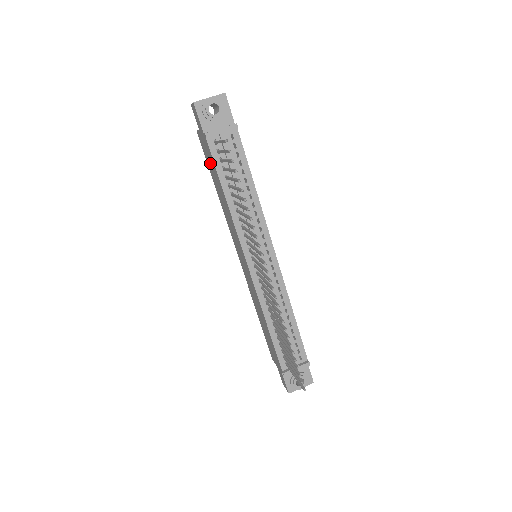
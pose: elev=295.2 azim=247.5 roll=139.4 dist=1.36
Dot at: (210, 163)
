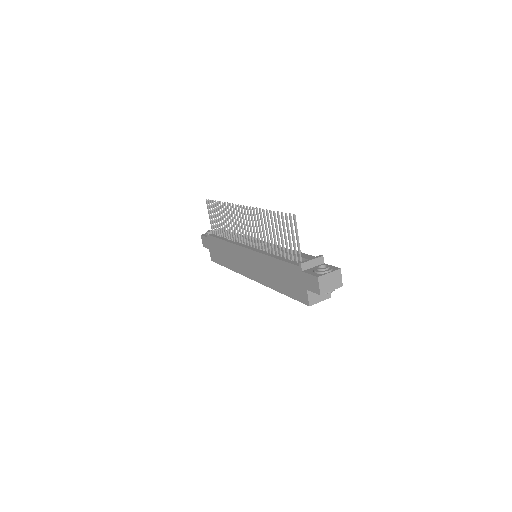
Dot at: (217, 252)
